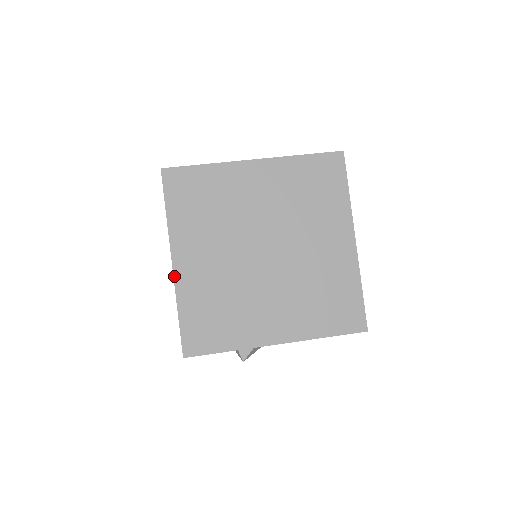
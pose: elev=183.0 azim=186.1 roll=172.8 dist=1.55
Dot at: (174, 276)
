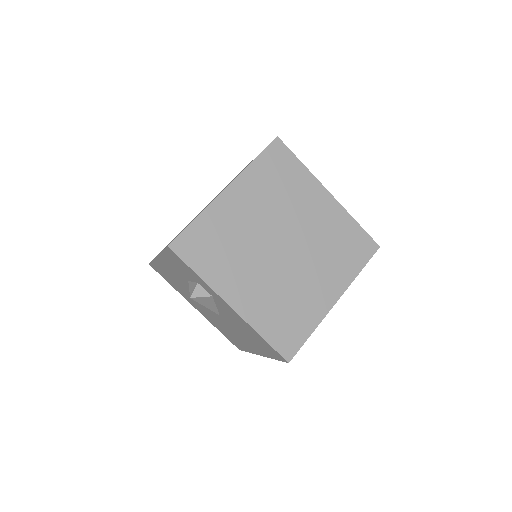
Dot at: (218, 196)
